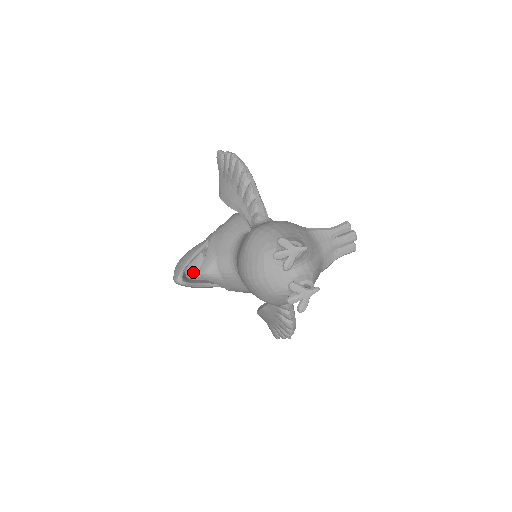
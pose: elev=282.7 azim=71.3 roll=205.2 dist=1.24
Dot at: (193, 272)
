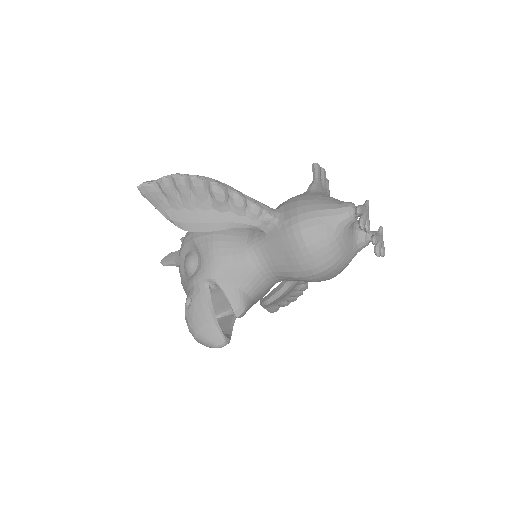
Dot at: occluded
